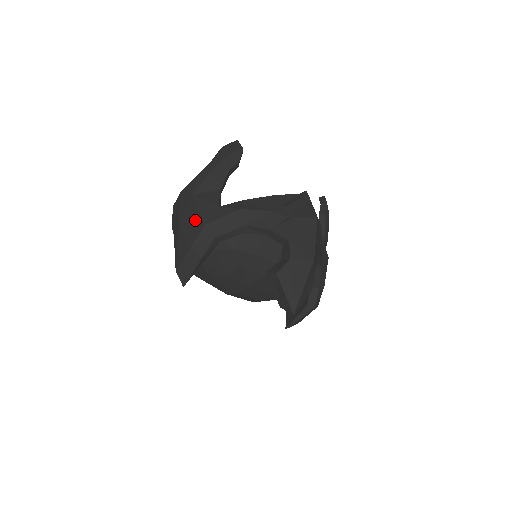
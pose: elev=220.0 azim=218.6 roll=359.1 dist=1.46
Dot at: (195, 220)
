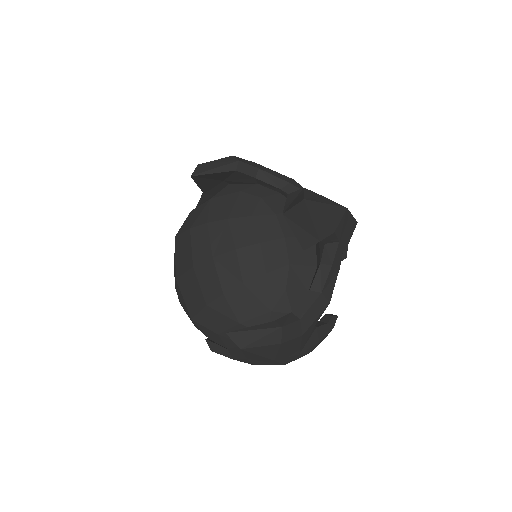
Dot at: occluded
